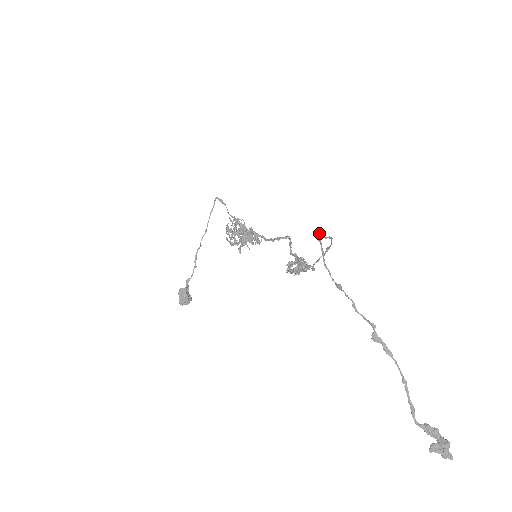
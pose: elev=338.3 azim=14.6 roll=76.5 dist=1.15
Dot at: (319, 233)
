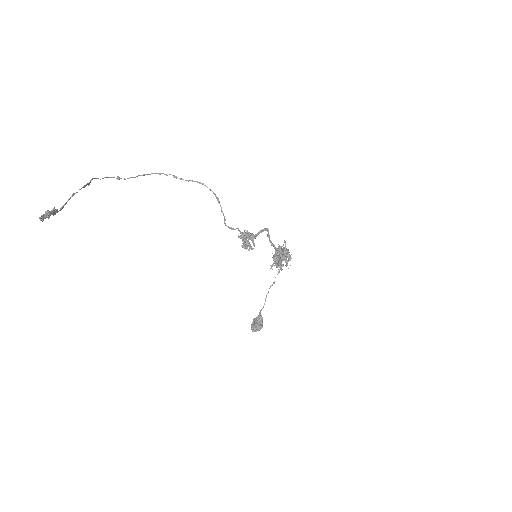
Dot at: (174, 175)
